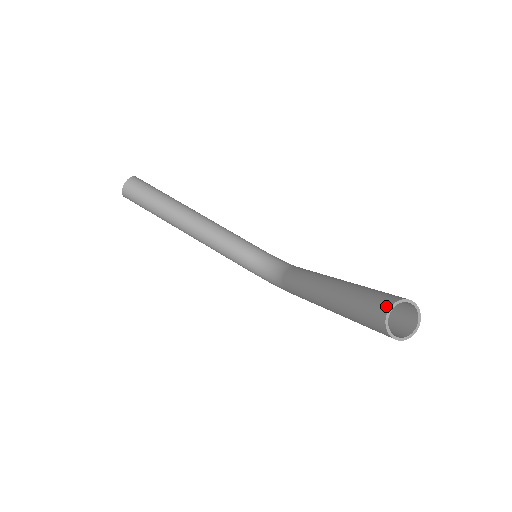
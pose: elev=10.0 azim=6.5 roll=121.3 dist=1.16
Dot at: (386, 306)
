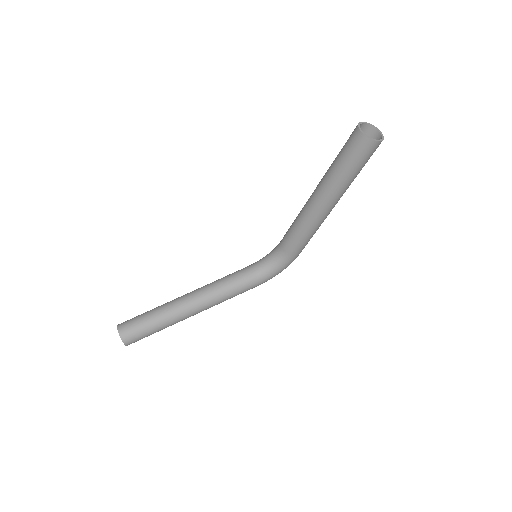
Dot at: (357, 133)
